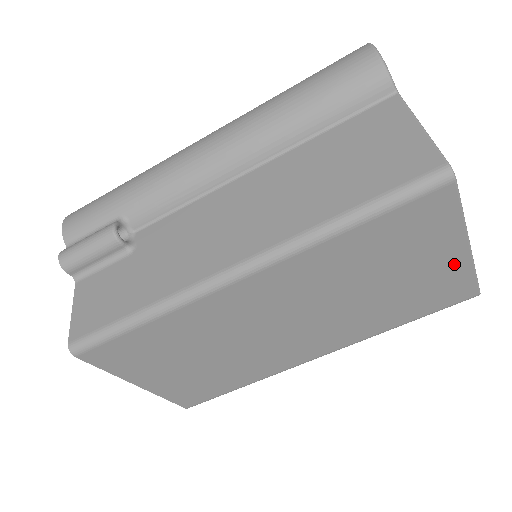
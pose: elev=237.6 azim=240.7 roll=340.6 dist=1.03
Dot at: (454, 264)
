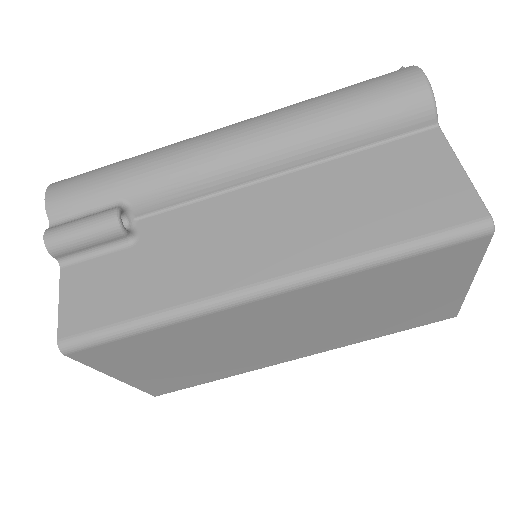
Dot at: (452, 294)
